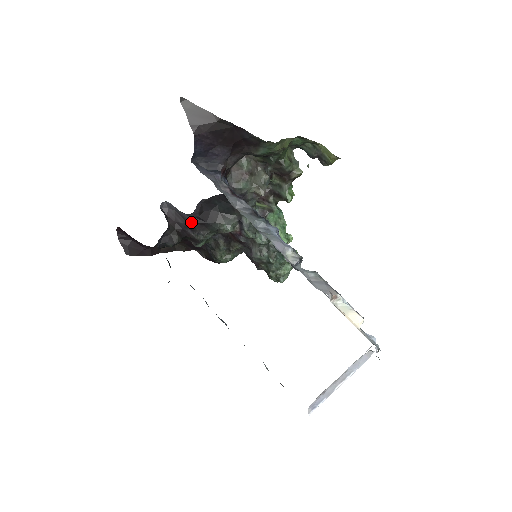
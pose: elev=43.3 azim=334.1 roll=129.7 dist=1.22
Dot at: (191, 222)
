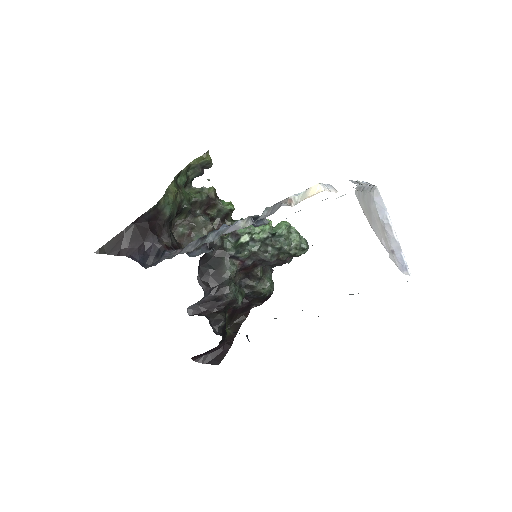
Dot at: (212, 297)
